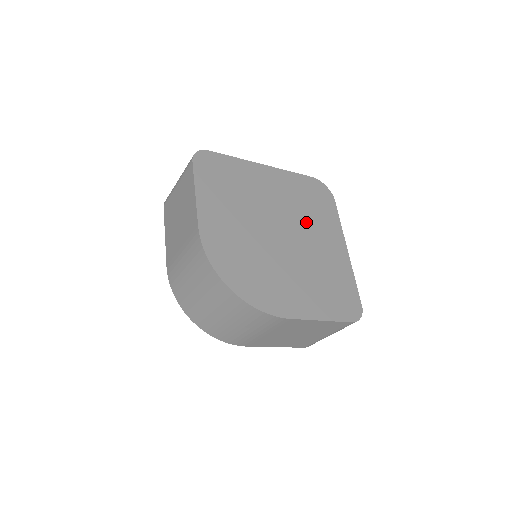
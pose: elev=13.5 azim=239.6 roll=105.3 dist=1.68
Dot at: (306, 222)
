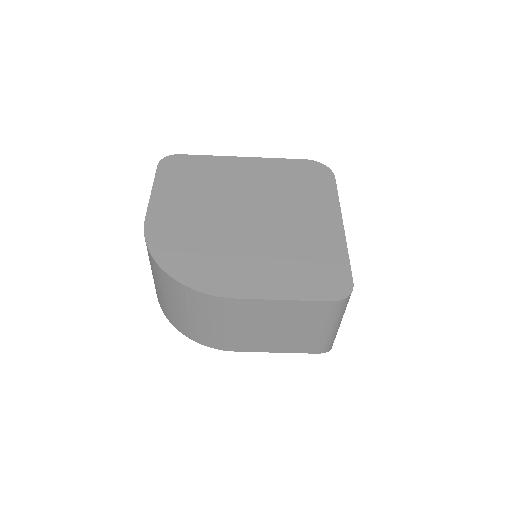
Dot at: (286, 202)
